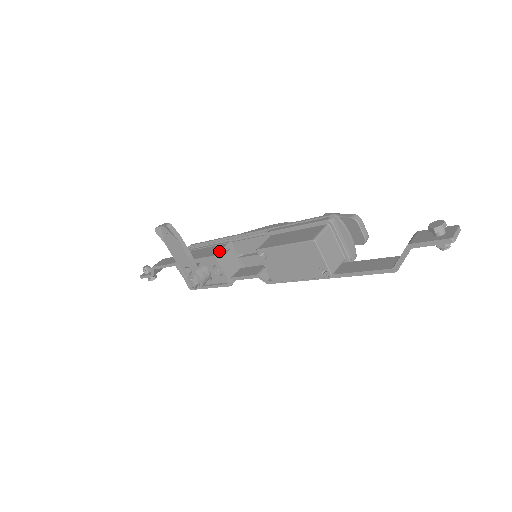
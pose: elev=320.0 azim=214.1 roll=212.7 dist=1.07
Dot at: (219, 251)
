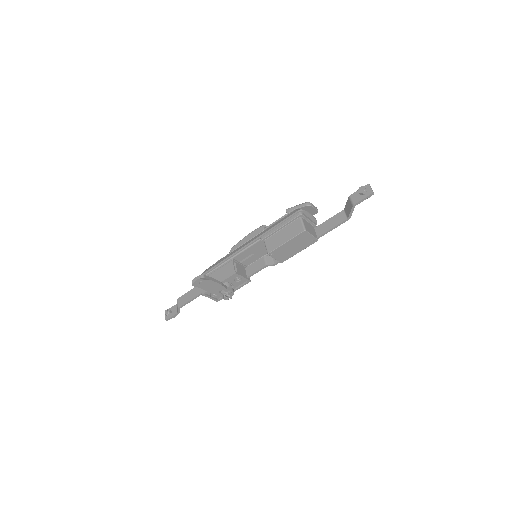
Dot at: (234, 268)
